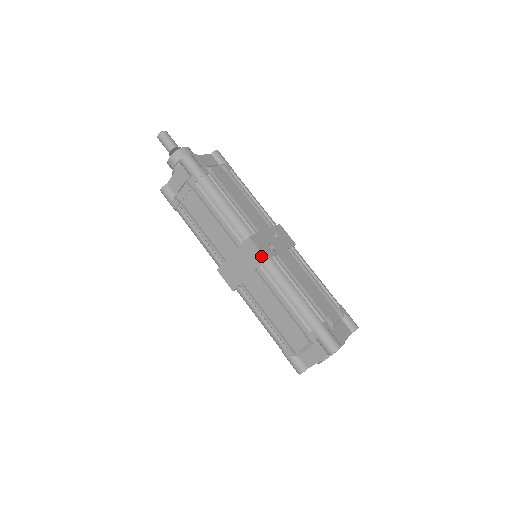
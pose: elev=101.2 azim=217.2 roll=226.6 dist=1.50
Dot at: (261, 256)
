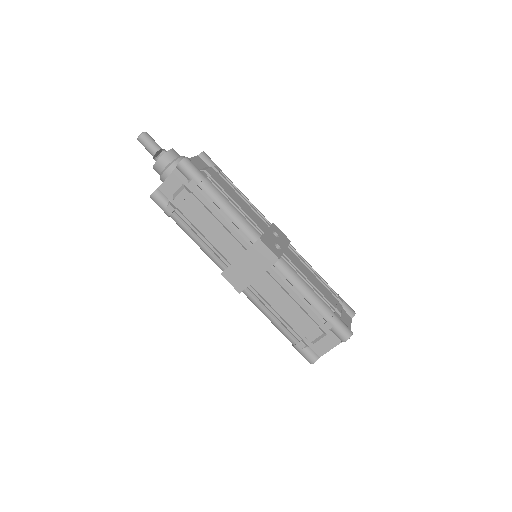
Dot at: (273, 256)
